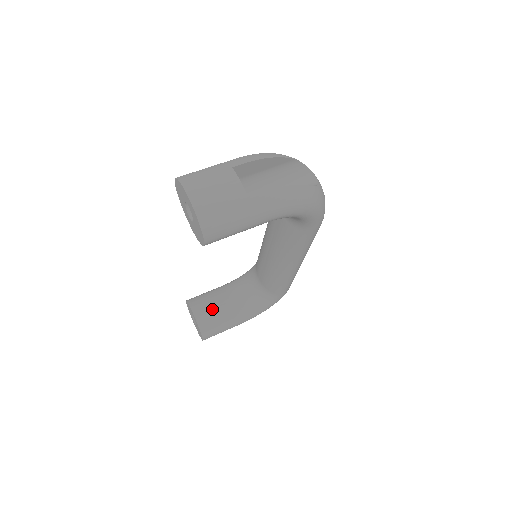
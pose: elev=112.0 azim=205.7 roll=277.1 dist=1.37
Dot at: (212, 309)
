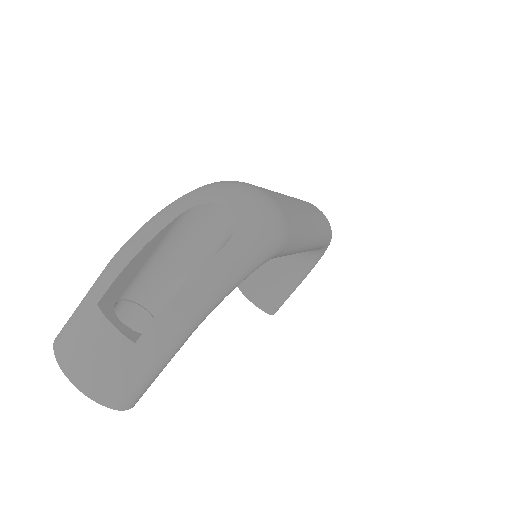
Dot at: (263, 285)
